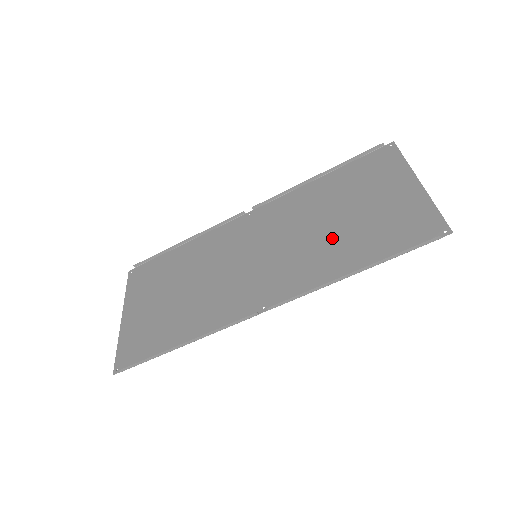
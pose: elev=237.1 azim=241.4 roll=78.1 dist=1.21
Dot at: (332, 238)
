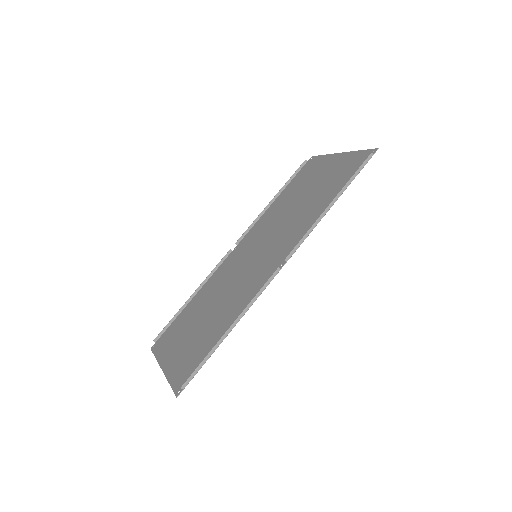
Dot at: (305, 208)
